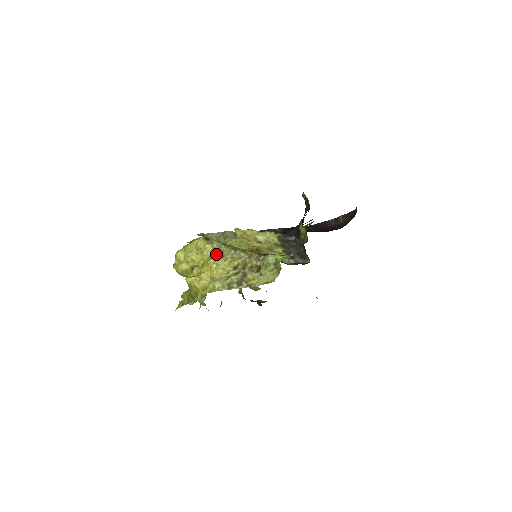
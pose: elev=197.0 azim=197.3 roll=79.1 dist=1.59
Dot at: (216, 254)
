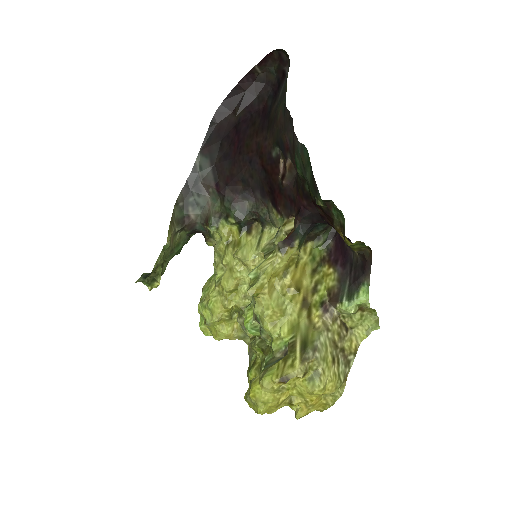
Dot at: (307, 378)
